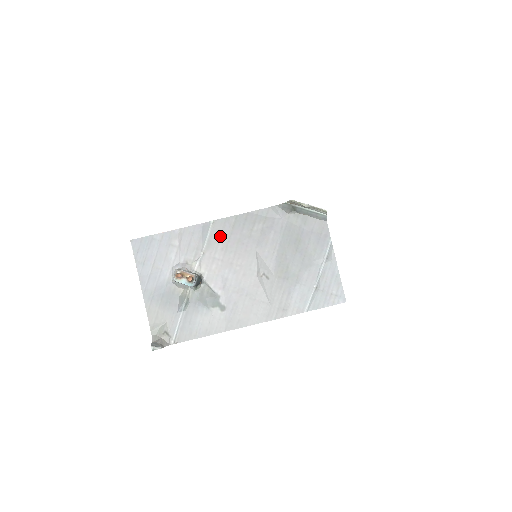
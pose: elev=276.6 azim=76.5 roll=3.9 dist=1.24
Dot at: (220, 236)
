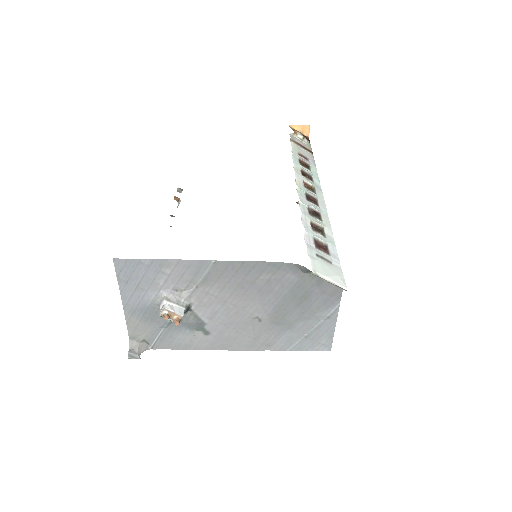
Dot at: (219, 276)
